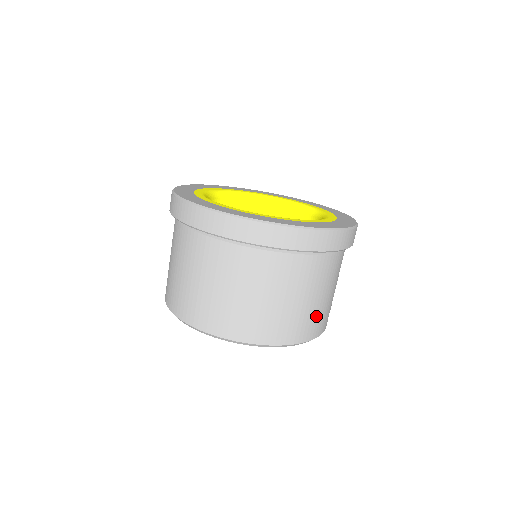
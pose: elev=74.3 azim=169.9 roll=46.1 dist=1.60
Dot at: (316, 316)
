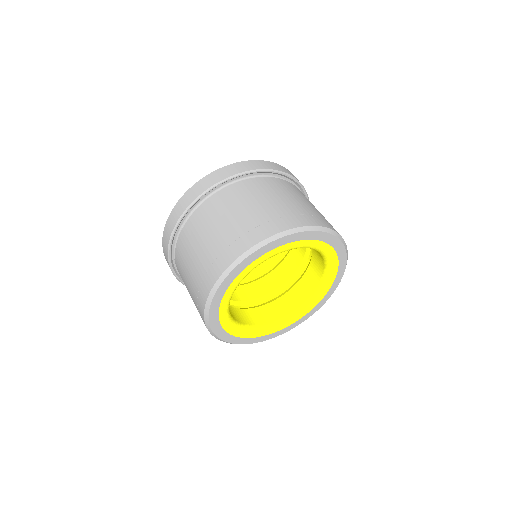
Dot at: (285, 212)
